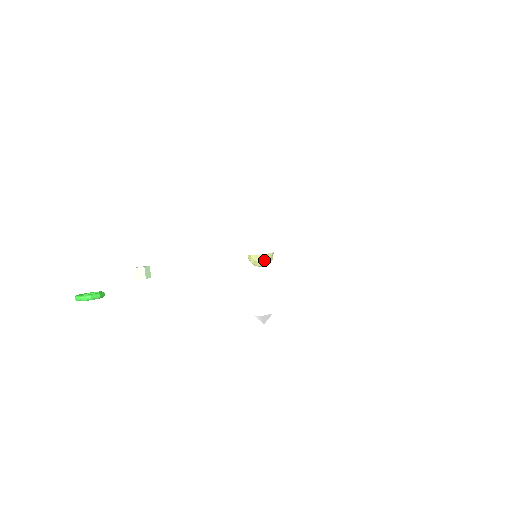
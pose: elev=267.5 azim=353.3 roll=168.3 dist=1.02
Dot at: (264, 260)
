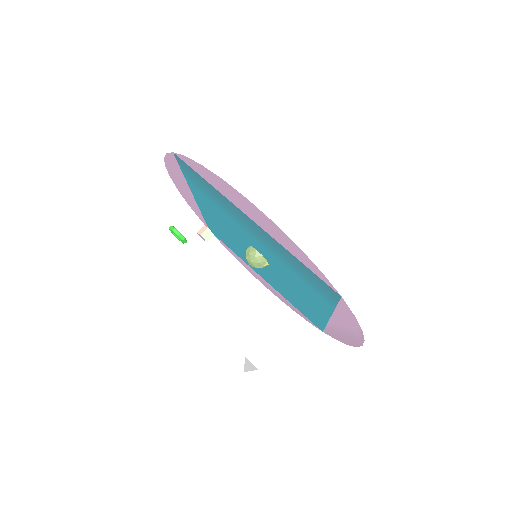
Dot at: (251, 254)
